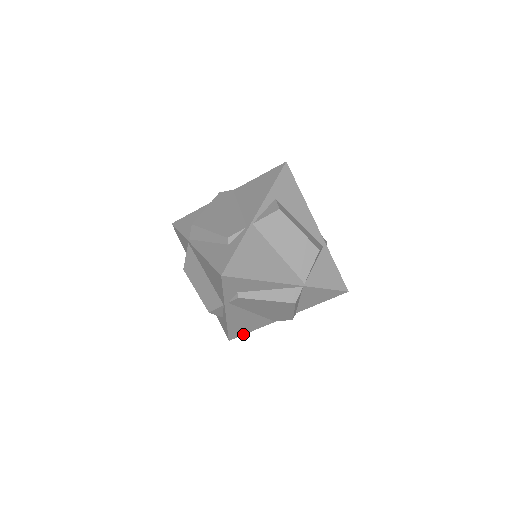
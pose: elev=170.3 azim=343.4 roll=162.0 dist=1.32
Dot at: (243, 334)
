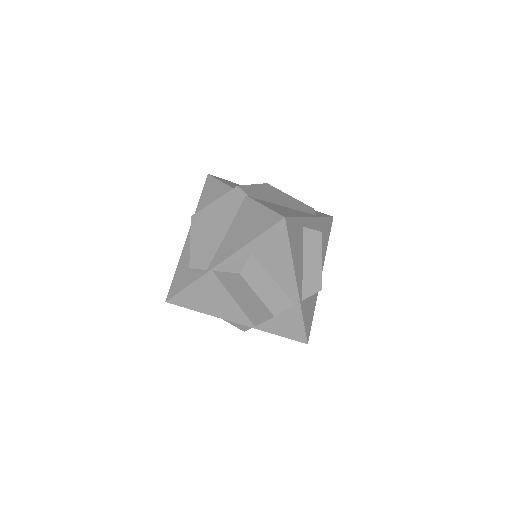
Dot at: occluded
